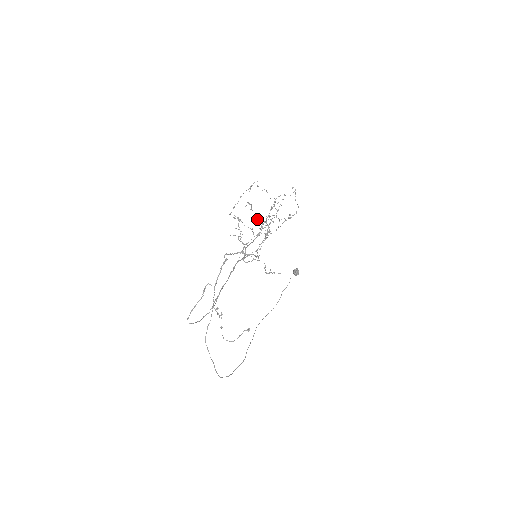
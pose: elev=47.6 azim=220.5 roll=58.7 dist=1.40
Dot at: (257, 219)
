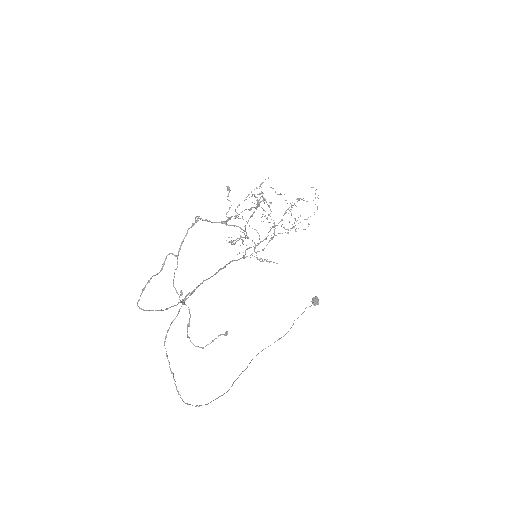
Dot at: (262, 214)
